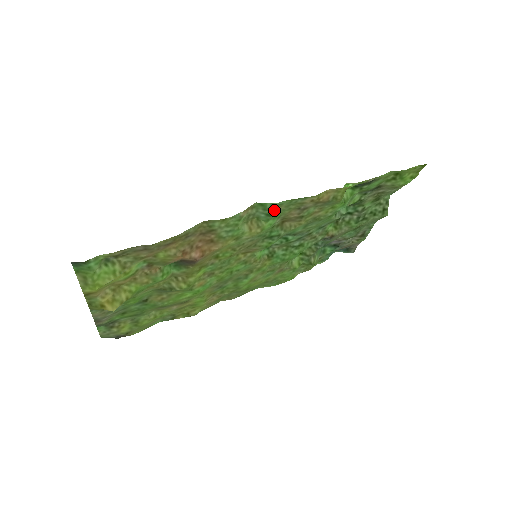
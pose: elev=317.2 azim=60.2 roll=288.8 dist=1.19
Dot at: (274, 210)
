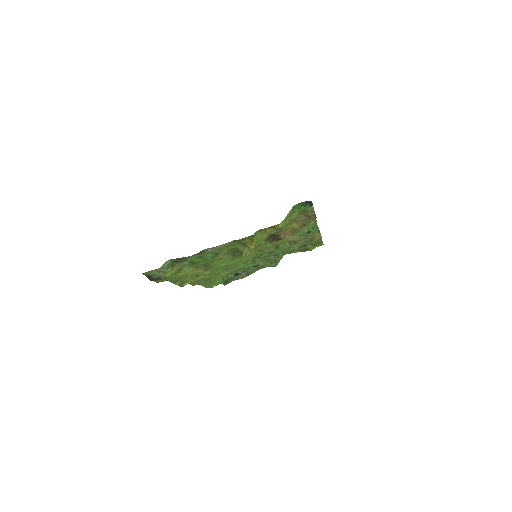
Dot at: occluded
